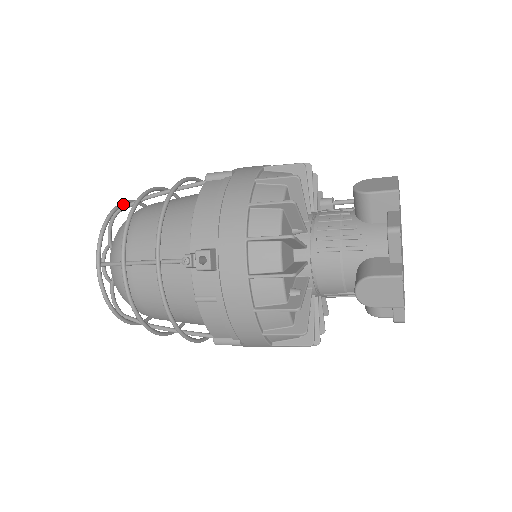
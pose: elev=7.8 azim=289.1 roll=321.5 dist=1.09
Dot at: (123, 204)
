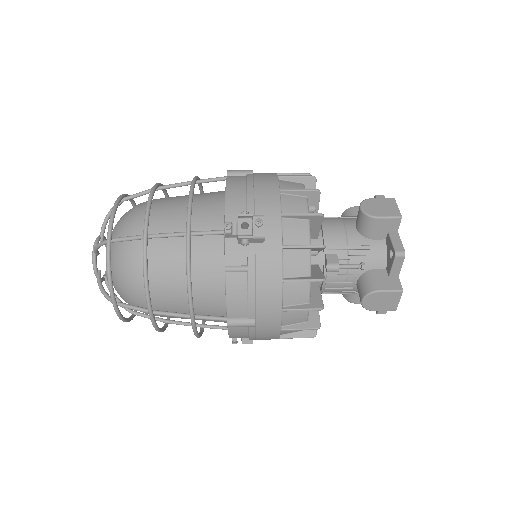
Dot at: (115, 300)
